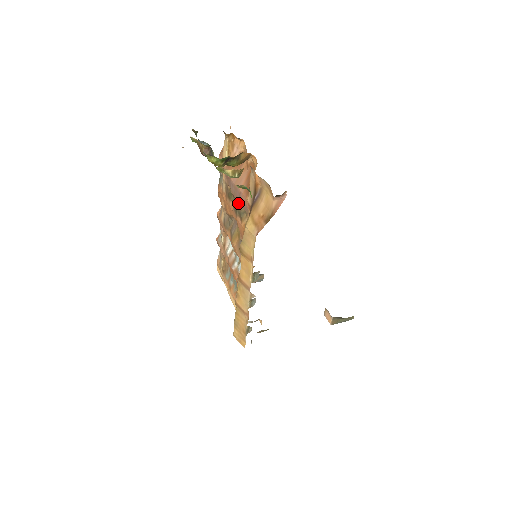
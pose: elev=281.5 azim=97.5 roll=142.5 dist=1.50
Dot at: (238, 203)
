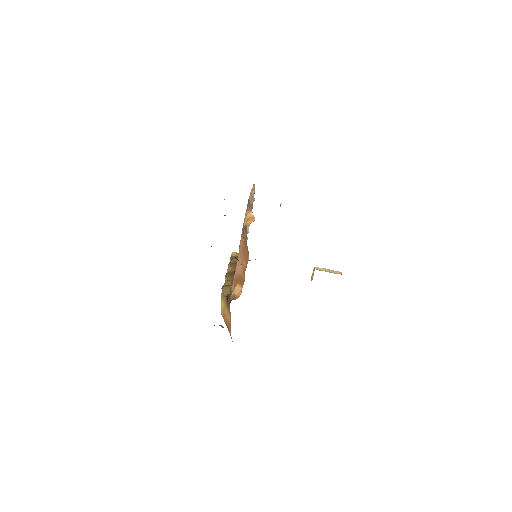
Dot at: occluded
